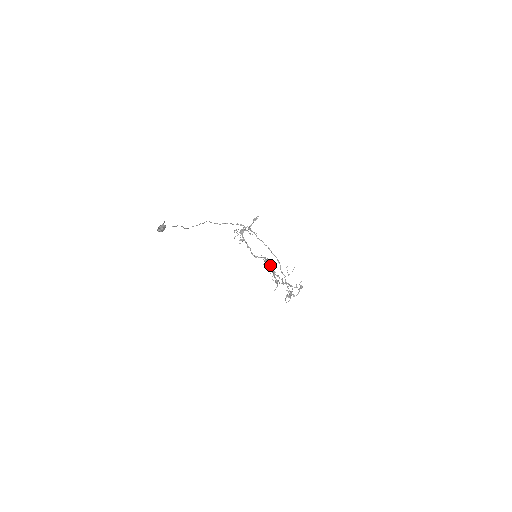
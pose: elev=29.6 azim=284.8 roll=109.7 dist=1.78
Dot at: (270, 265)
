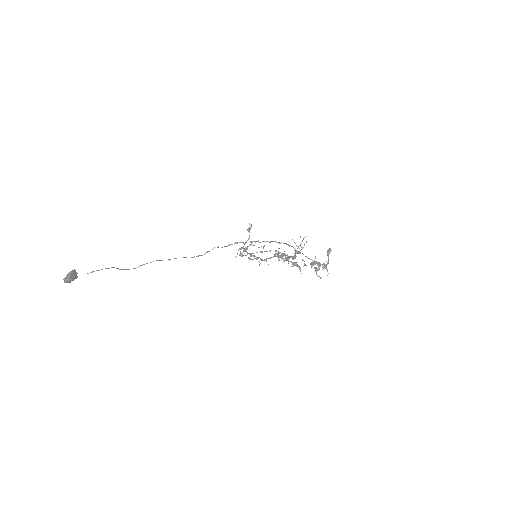
Dot at: (283, 255)
